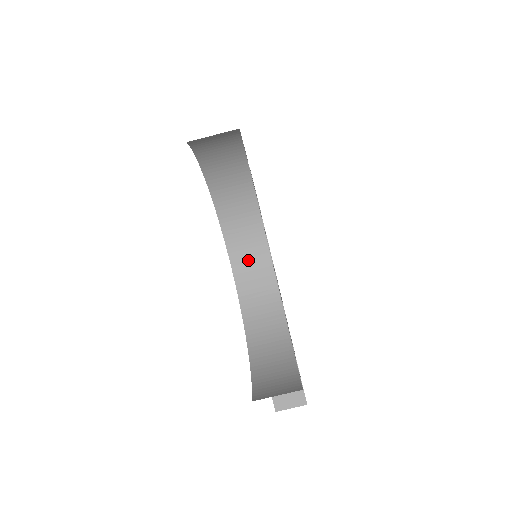
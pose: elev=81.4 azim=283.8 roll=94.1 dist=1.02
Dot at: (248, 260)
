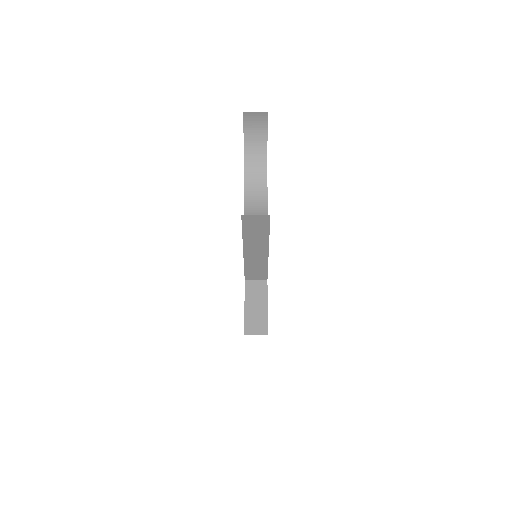
Dot at: (254, 201)
